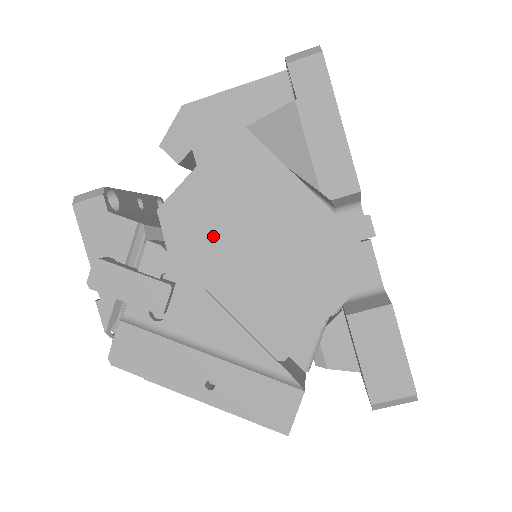
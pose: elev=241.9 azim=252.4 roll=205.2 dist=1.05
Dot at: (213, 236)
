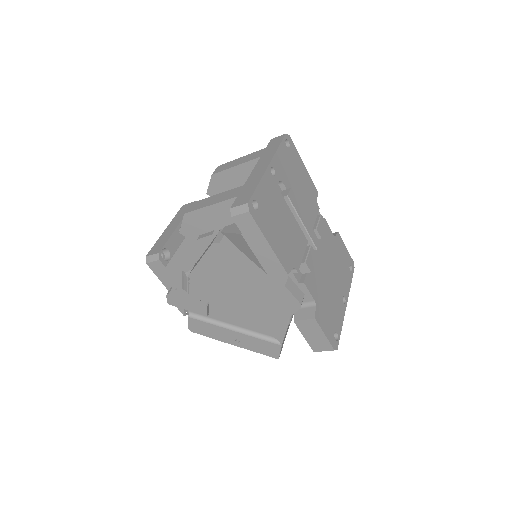
Dot at: (219, 287)
